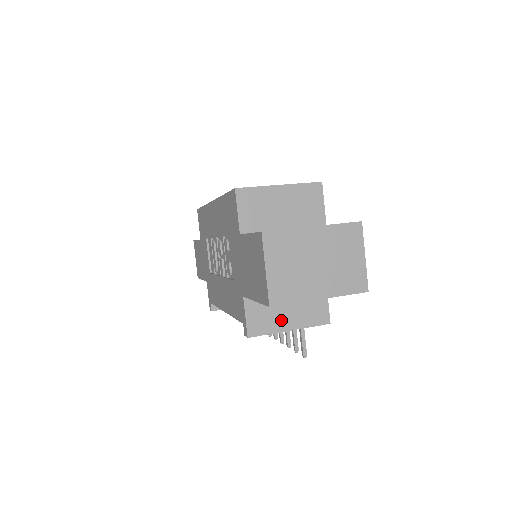
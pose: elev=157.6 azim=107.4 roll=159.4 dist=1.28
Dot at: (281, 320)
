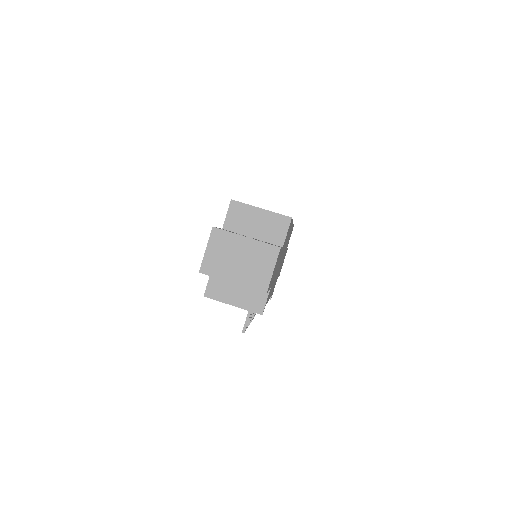
Dot at: (230, 296)
